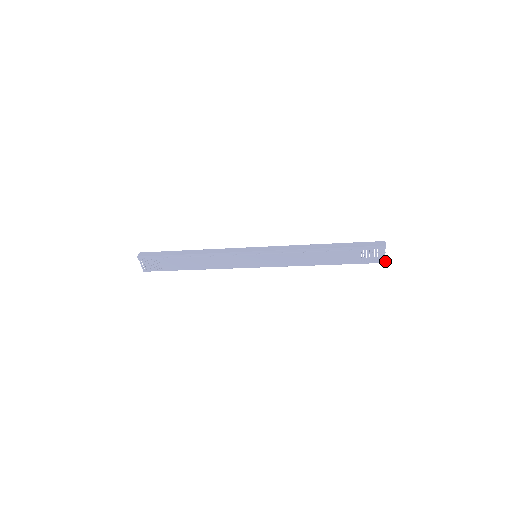
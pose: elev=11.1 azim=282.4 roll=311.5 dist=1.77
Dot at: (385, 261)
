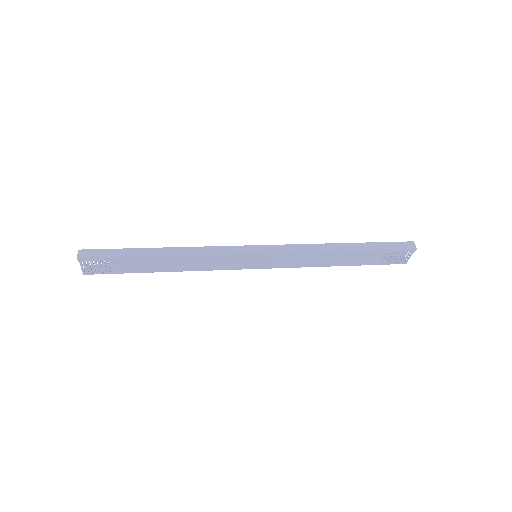
Dot at: occluded
